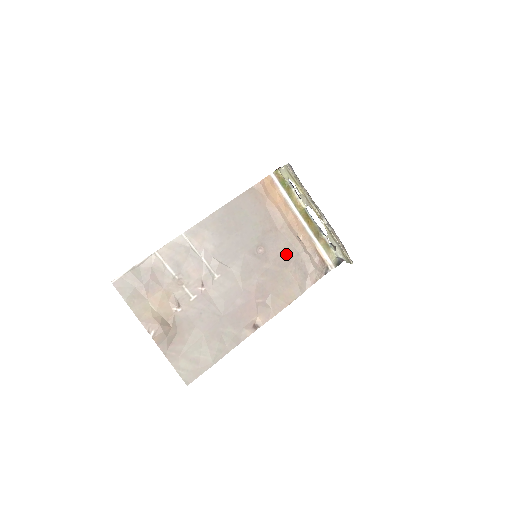
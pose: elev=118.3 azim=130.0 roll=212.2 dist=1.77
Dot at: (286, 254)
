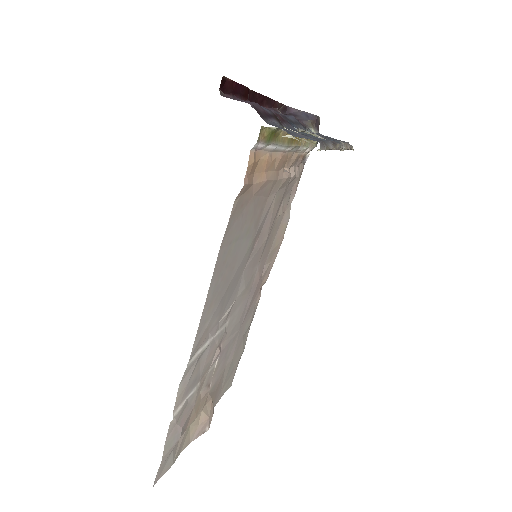
Dot at: (277, 207)
